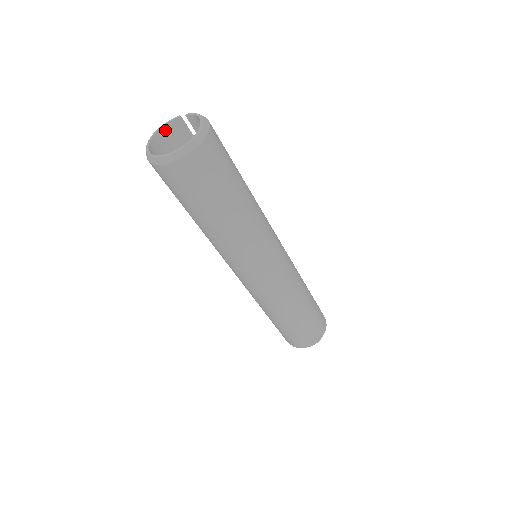
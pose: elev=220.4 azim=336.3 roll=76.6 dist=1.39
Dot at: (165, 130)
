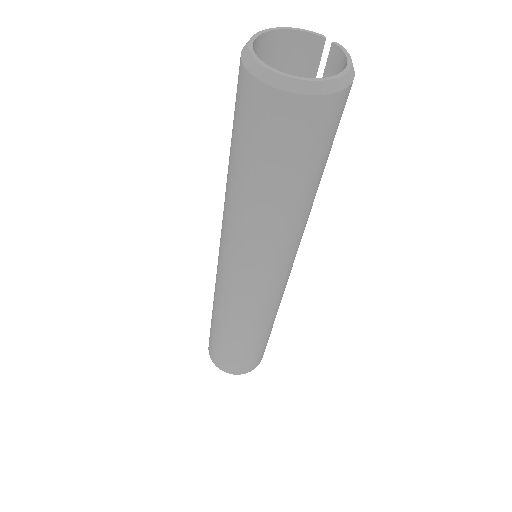
Dot at: (292, 37)
